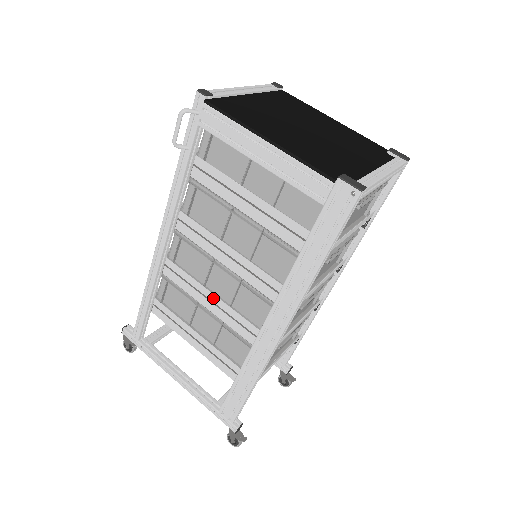
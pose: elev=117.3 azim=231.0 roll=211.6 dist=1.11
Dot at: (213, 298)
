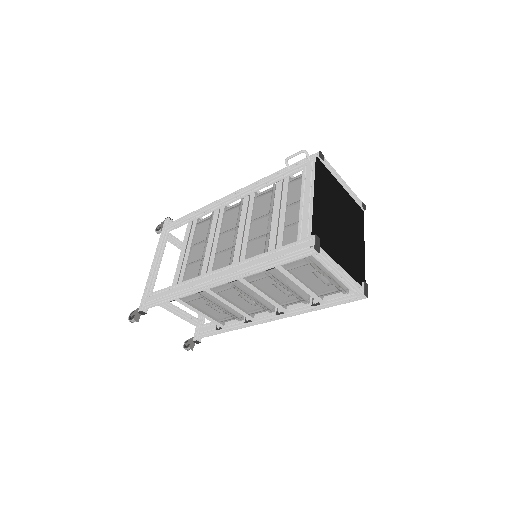
Dot at: (215, 242)
